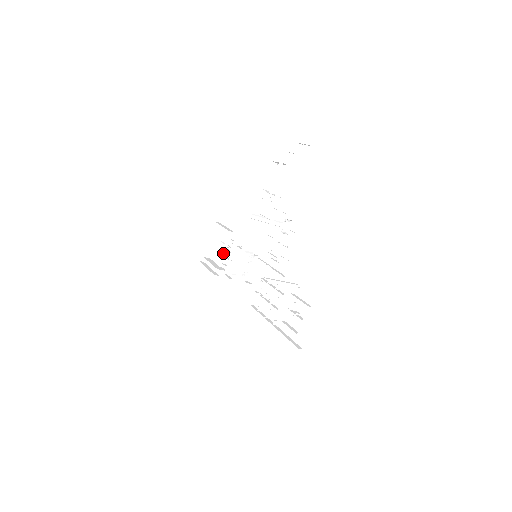
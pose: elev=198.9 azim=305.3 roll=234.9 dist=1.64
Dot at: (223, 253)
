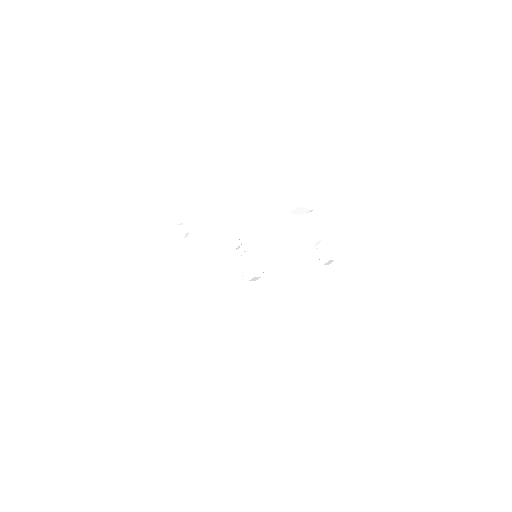
Dot at: (195, 246)
